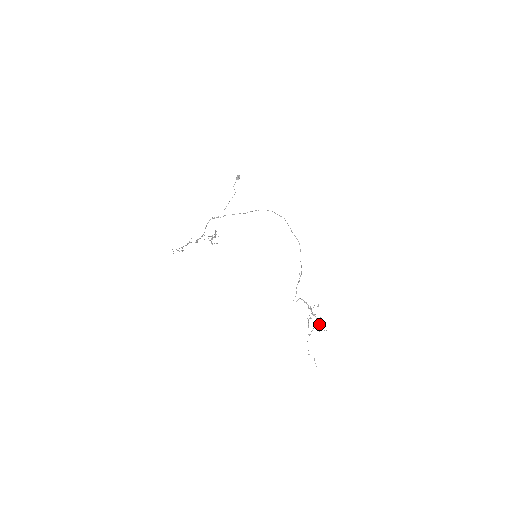
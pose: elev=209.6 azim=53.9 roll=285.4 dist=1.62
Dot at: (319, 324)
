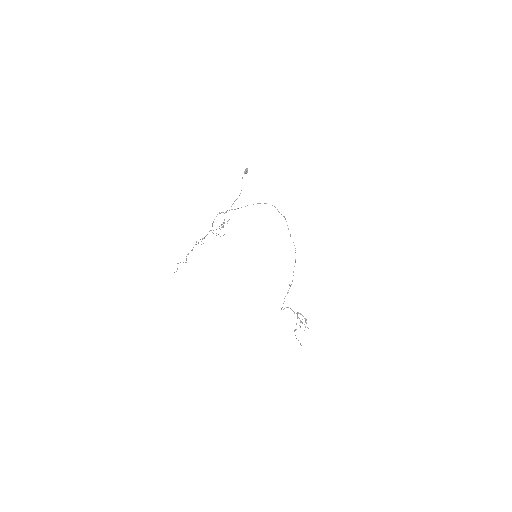
Dot at: occluded
